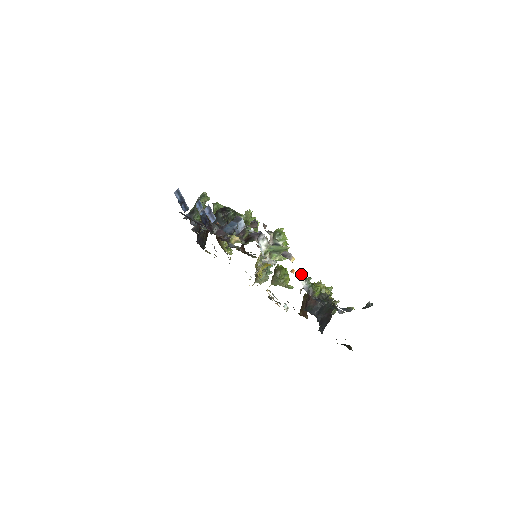
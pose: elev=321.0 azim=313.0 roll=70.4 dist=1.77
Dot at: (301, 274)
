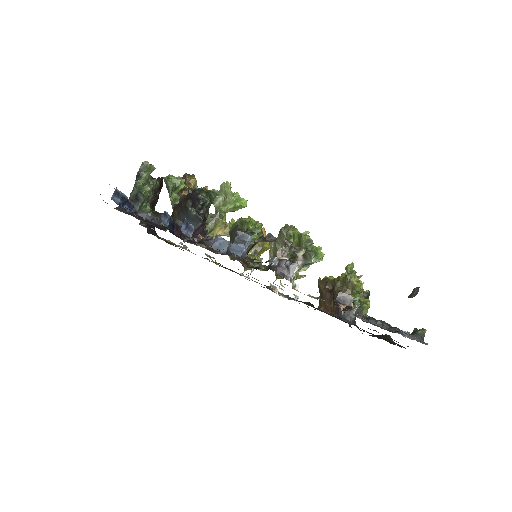
Dot at: occluded
